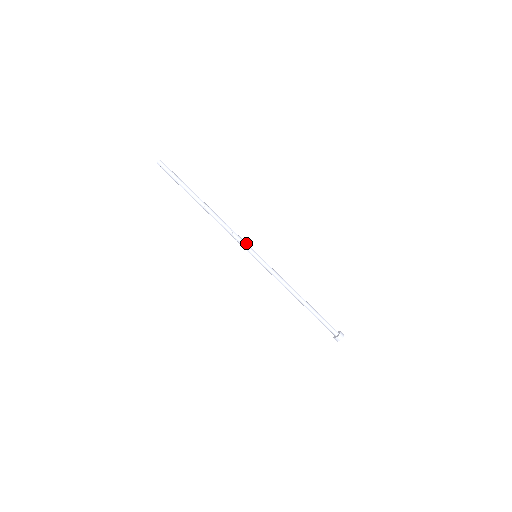
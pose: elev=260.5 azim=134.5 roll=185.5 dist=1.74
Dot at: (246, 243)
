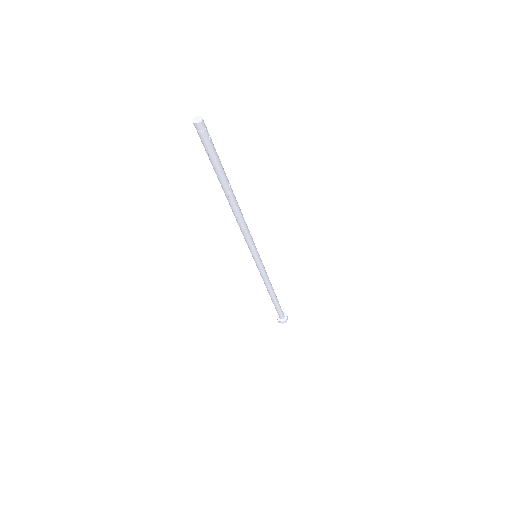
Dot at: (253, 247)
